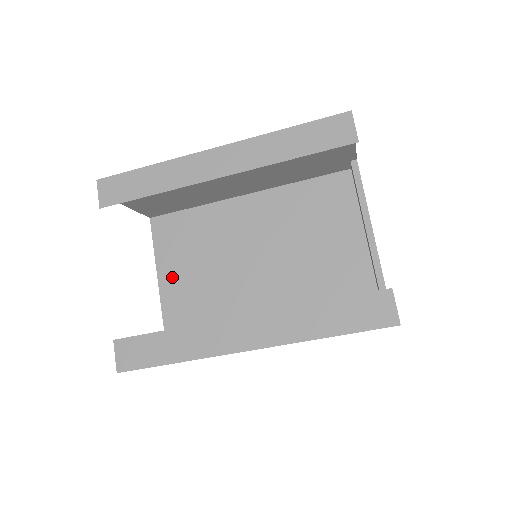
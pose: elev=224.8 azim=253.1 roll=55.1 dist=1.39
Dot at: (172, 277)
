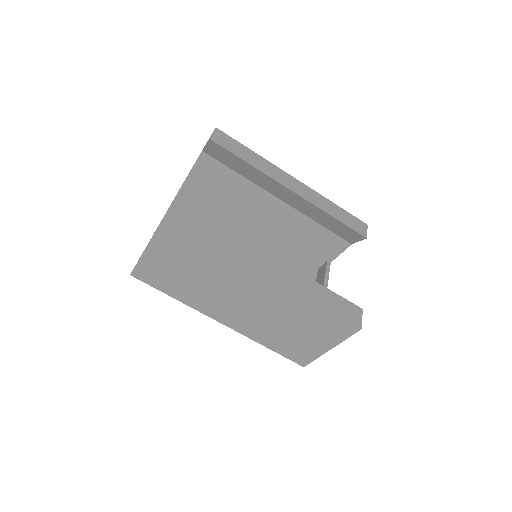
Dot at: occluded
